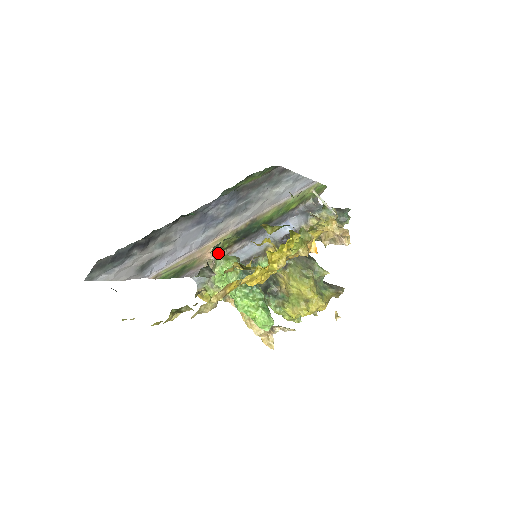
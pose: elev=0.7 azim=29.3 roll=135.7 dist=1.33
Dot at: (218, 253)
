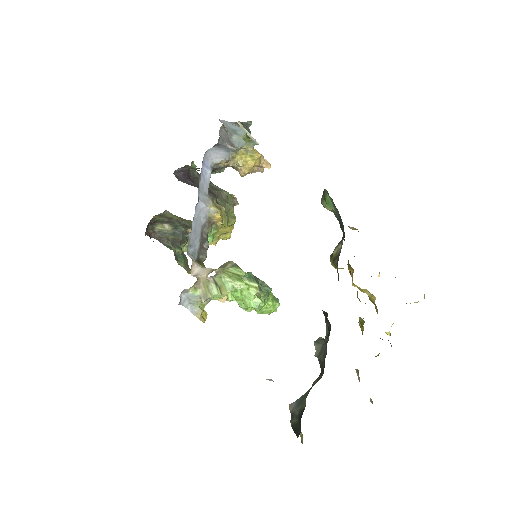
Dot at: (216, 271)
